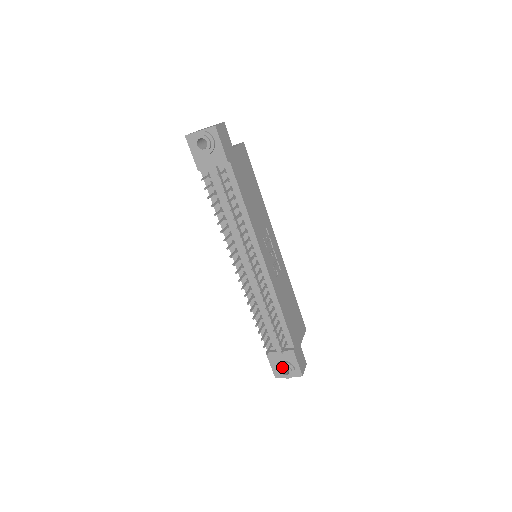
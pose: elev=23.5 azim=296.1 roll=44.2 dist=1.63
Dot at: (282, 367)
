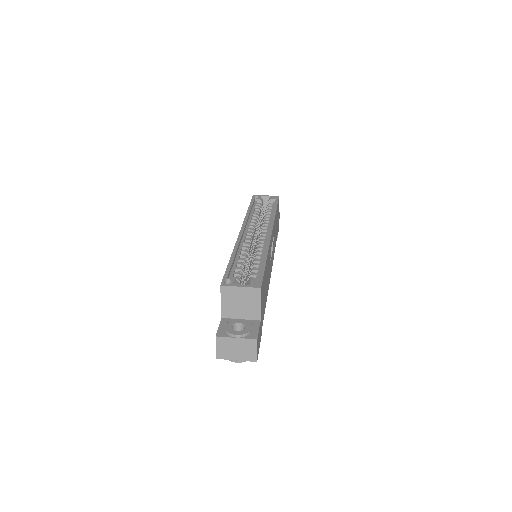
Dot at: occluded
